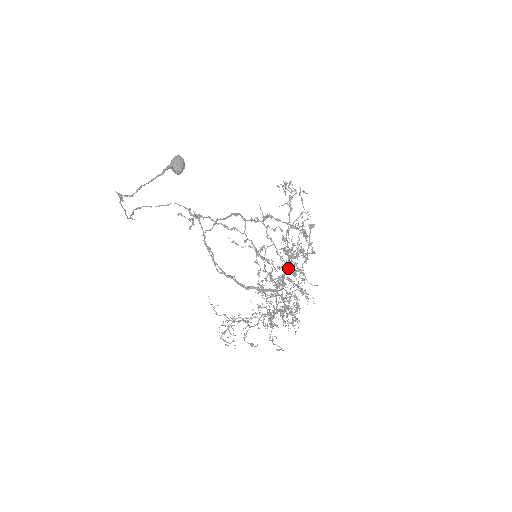
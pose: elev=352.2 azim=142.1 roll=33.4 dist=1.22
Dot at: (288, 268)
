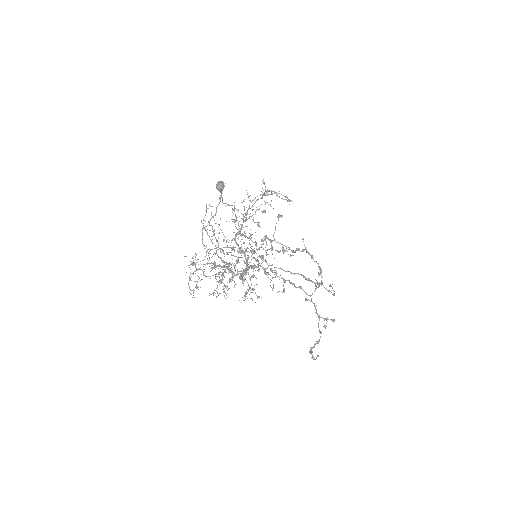
Dot at: occluded
